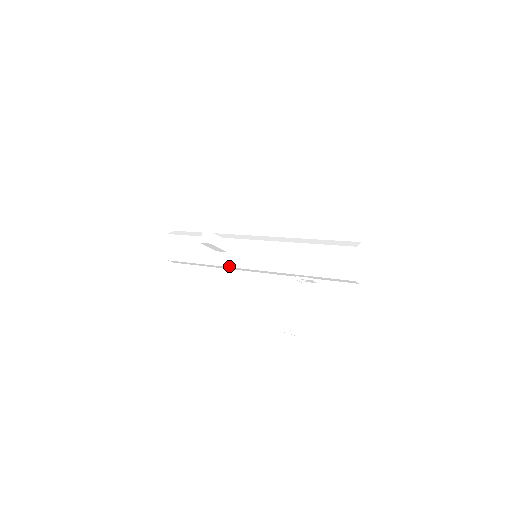
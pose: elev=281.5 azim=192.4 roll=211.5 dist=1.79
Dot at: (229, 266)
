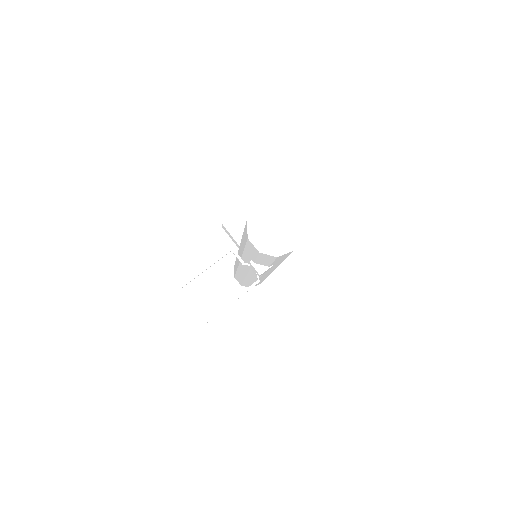
Dot at: occluded
